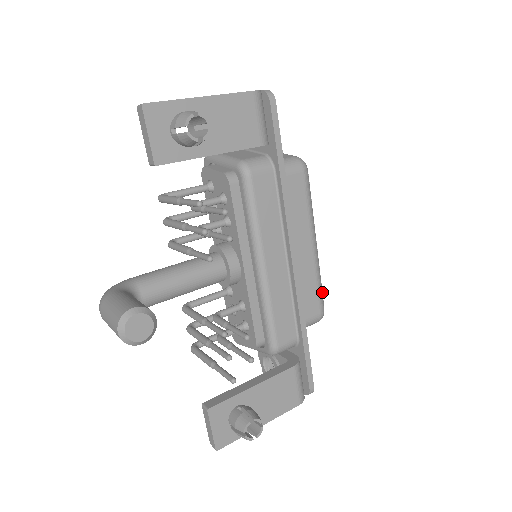
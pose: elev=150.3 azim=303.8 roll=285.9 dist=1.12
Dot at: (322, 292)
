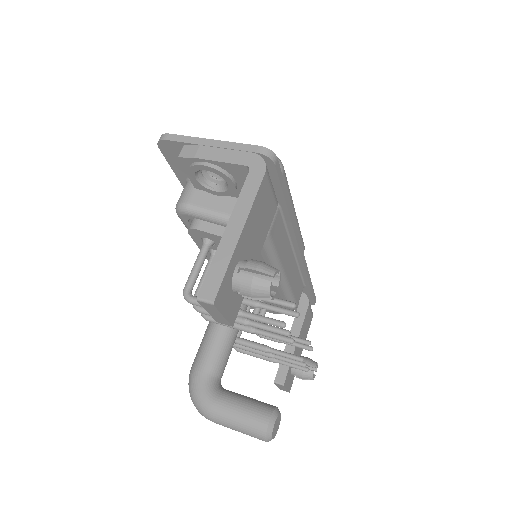
Dot at: occluded
